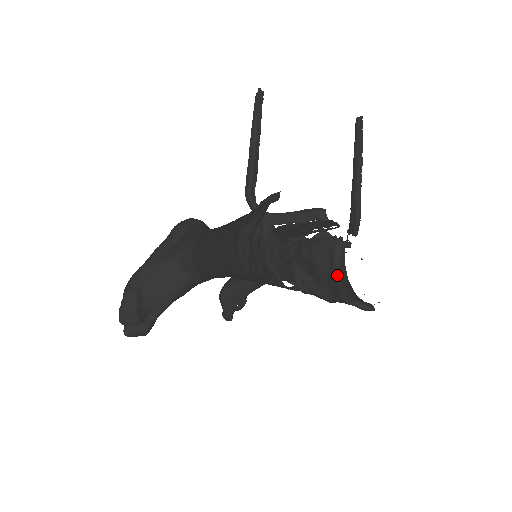
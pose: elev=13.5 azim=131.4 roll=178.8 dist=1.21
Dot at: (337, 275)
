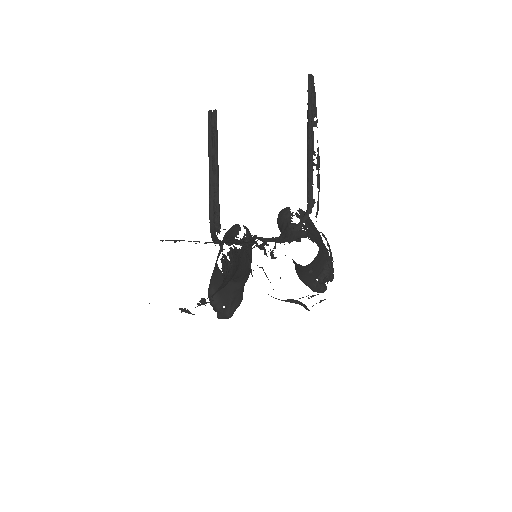
Dot at: occluded
